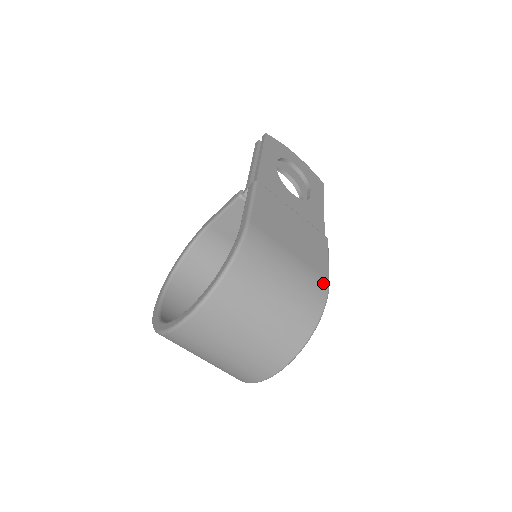
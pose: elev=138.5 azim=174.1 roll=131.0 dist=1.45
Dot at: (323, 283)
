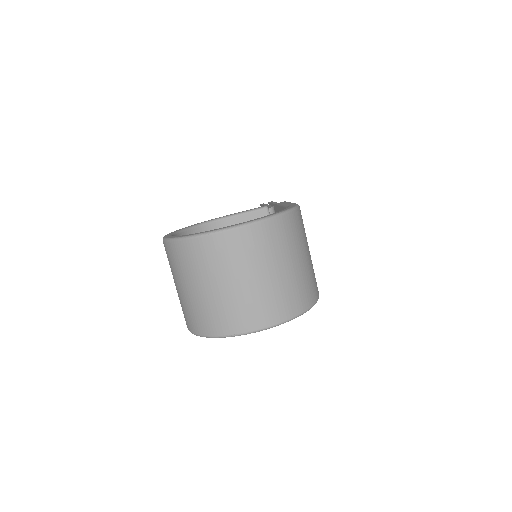
Dot at: occluded
